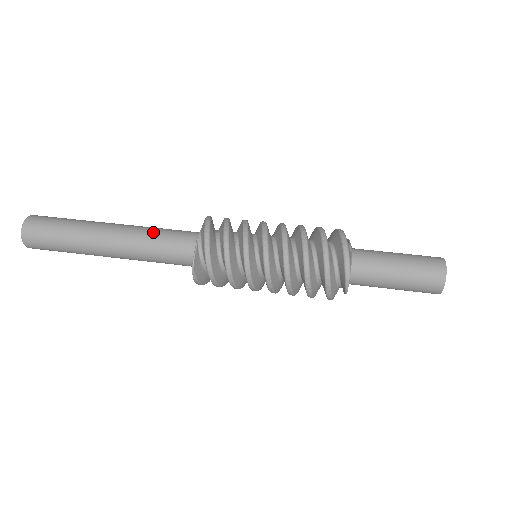
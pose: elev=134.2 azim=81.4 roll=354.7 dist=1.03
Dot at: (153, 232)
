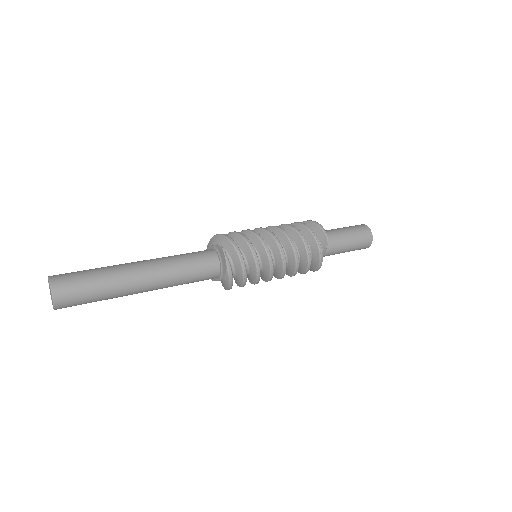
Dot at: occluded
